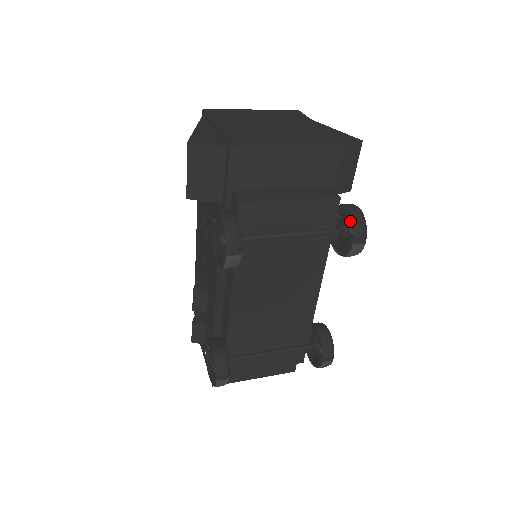
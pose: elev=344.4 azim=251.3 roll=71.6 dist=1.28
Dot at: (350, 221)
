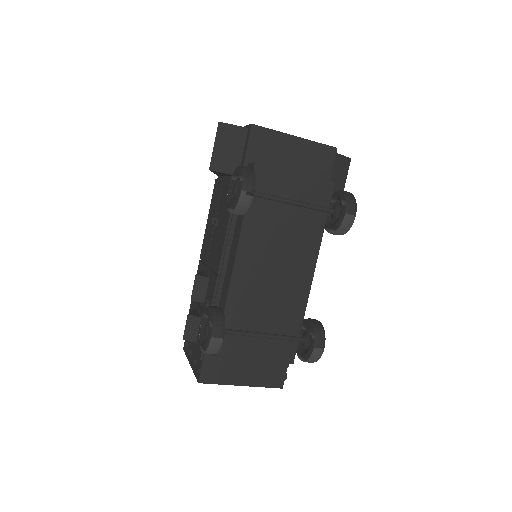
Dot at: (343, 196)
